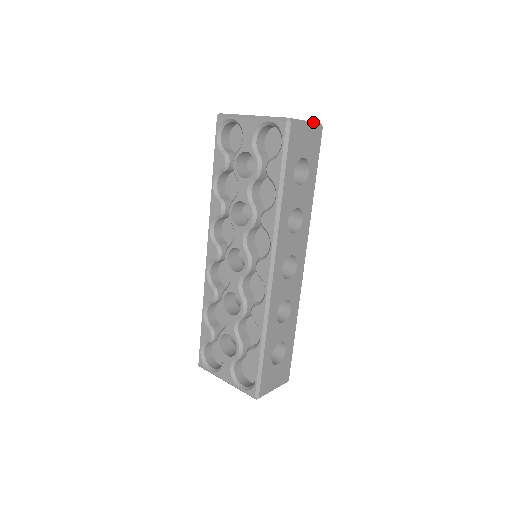
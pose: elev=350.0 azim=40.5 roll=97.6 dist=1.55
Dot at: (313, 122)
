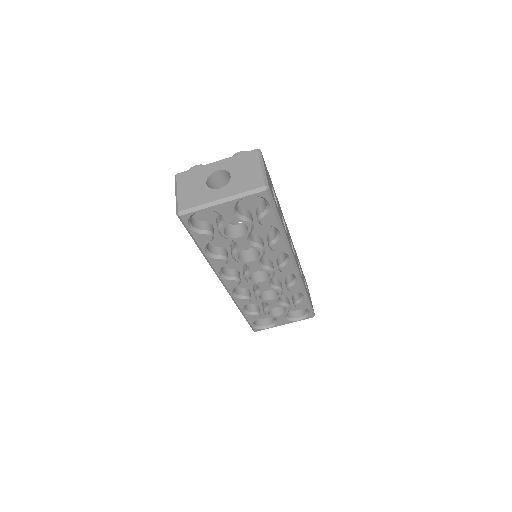
Dot at: (259, 158)
